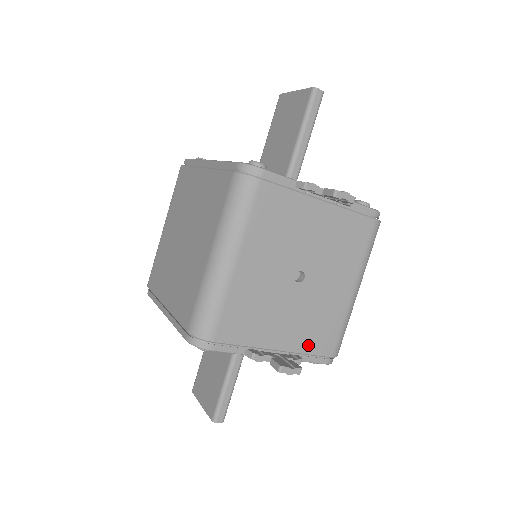
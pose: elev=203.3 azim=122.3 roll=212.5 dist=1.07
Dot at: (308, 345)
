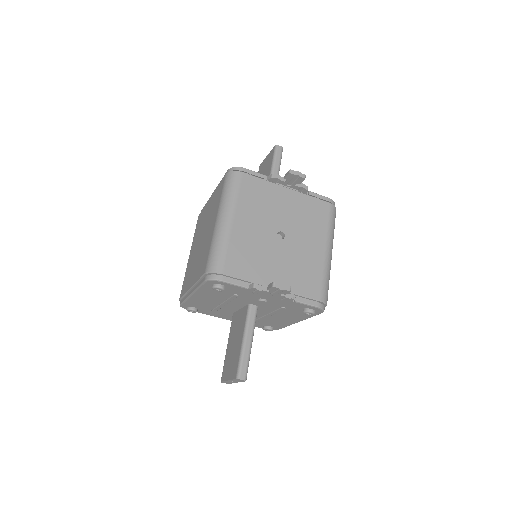
Dot at: (298, 287)
